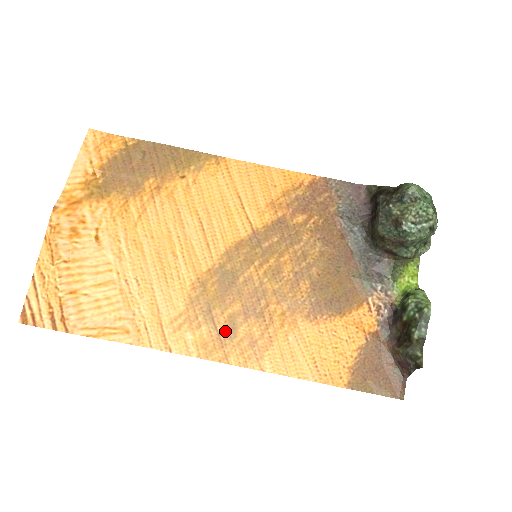
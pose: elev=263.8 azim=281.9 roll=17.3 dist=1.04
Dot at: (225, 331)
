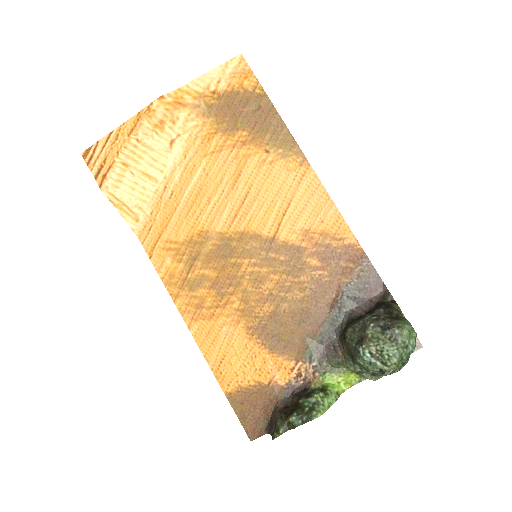
Dot at: (191, 281)
